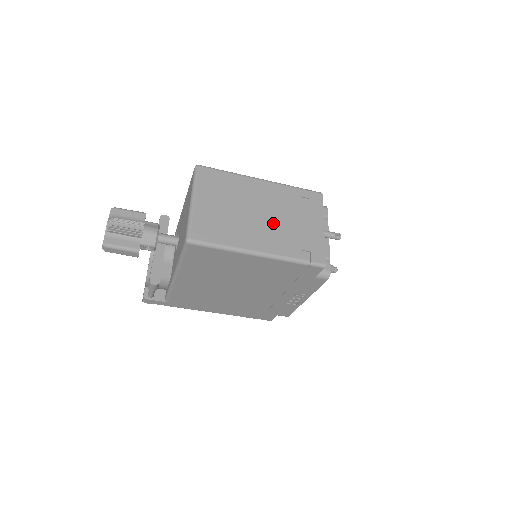
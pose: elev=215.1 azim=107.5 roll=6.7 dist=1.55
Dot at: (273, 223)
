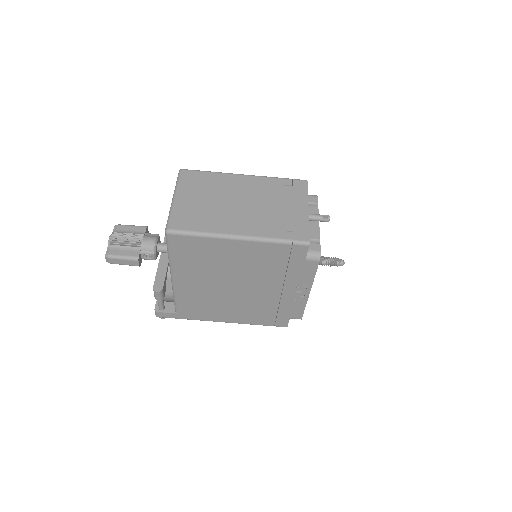
Dot at: (254, 210)
